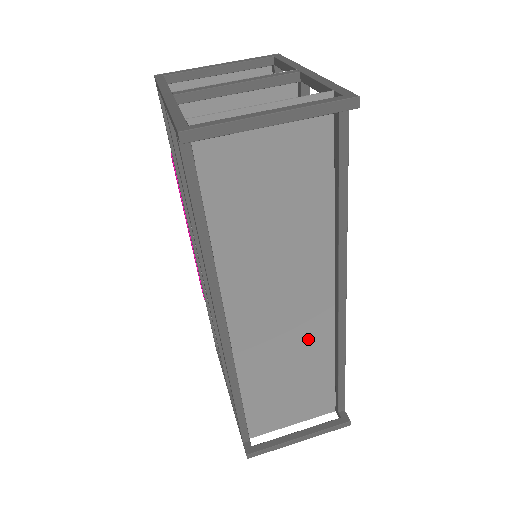
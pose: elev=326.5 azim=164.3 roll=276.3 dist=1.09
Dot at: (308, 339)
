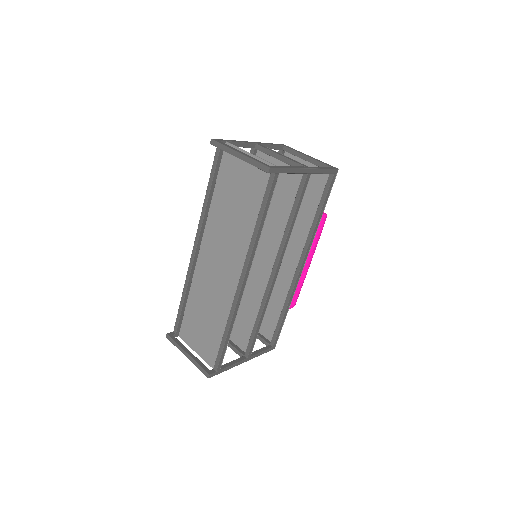
Dot at: (223, 298)
